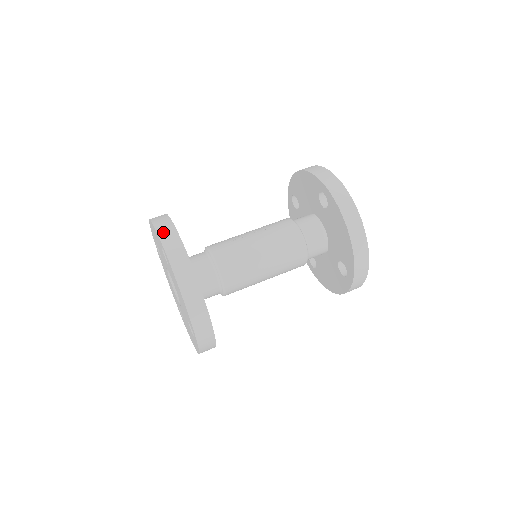
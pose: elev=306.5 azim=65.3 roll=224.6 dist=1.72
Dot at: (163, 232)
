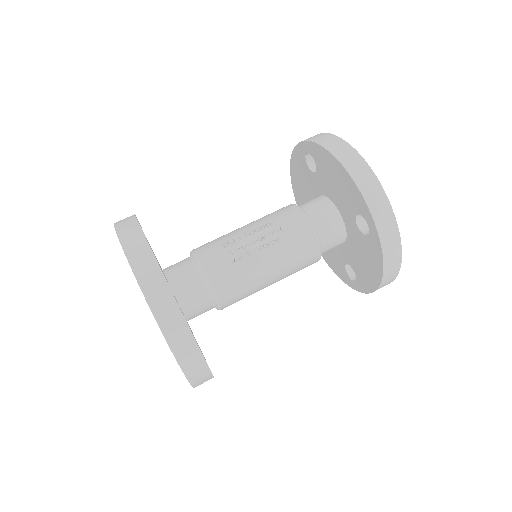
Dot at: (162, 315)
